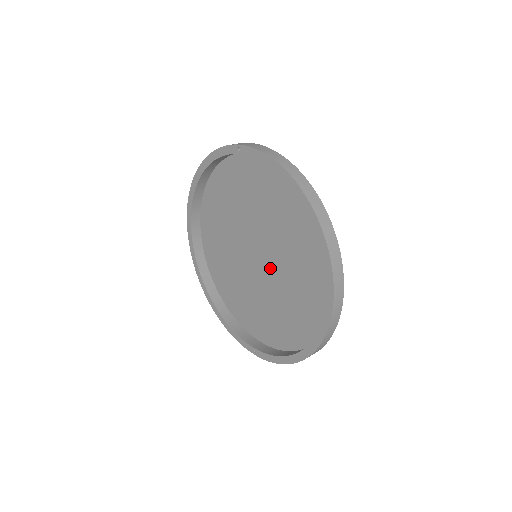
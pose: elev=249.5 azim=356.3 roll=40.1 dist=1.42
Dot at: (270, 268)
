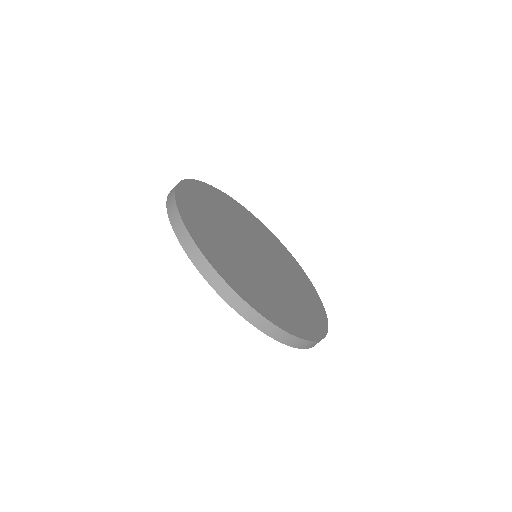
Dot at: (266, 270)
